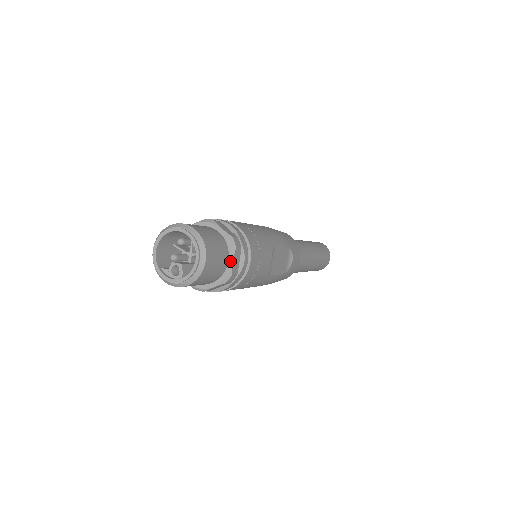
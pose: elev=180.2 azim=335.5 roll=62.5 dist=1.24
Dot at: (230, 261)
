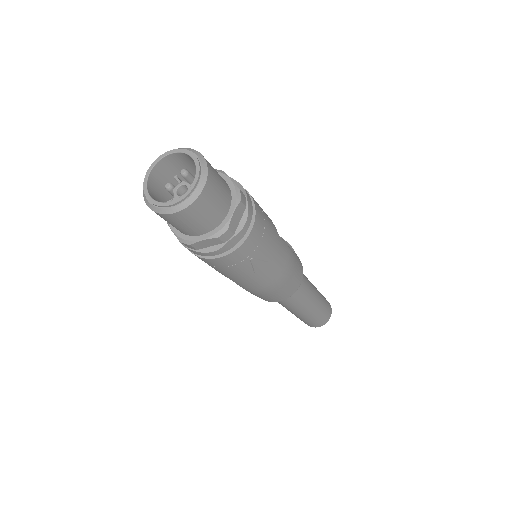
Dot at: (228, 181)
